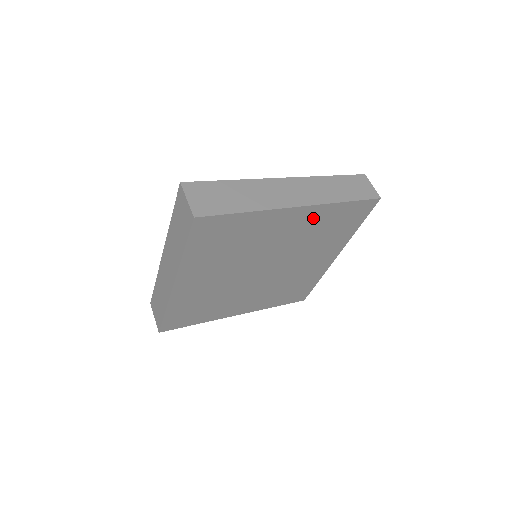
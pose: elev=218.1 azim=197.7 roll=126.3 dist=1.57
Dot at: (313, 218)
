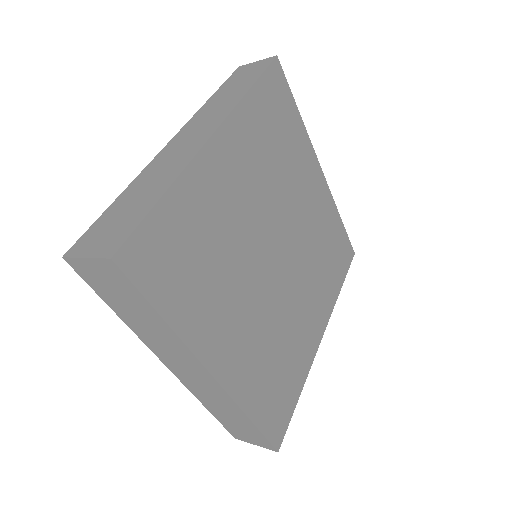
Dot at: (245, 139)
